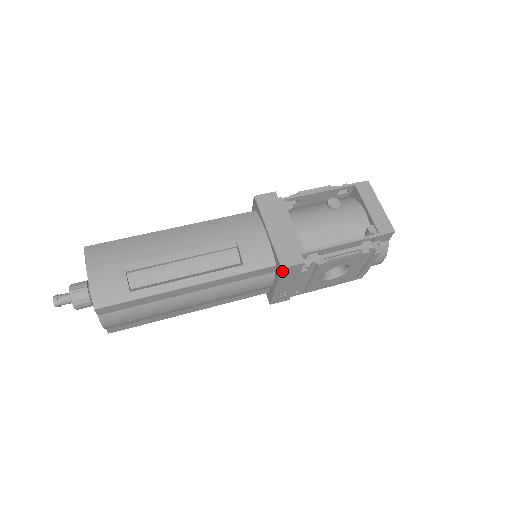
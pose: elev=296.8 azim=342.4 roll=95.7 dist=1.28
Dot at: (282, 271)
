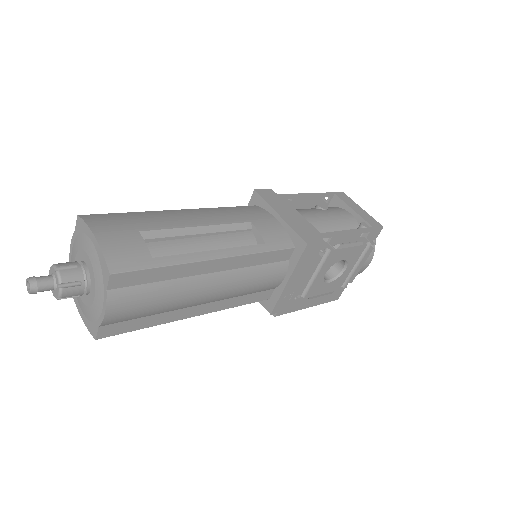
Dot at: (305, 250)
